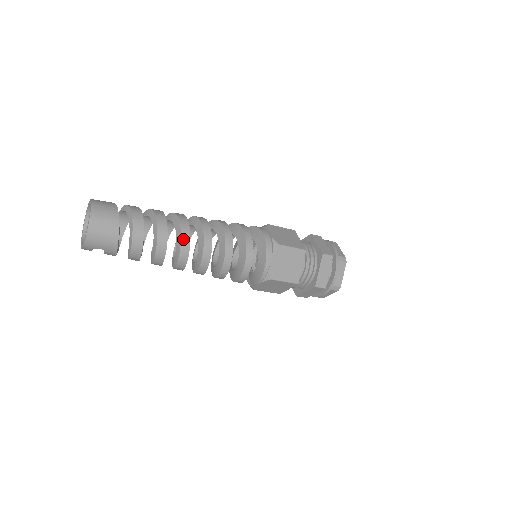
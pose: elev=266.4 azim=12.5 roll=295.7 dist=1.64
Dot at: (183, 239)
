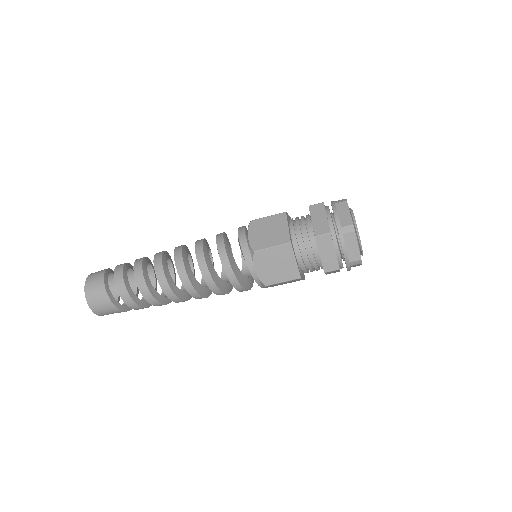
Dot at: (162, 285)
